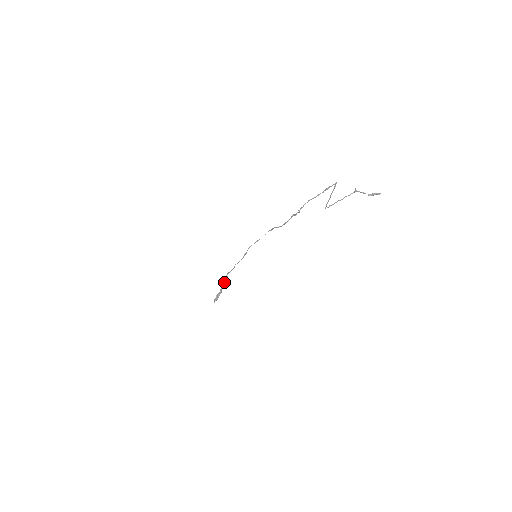
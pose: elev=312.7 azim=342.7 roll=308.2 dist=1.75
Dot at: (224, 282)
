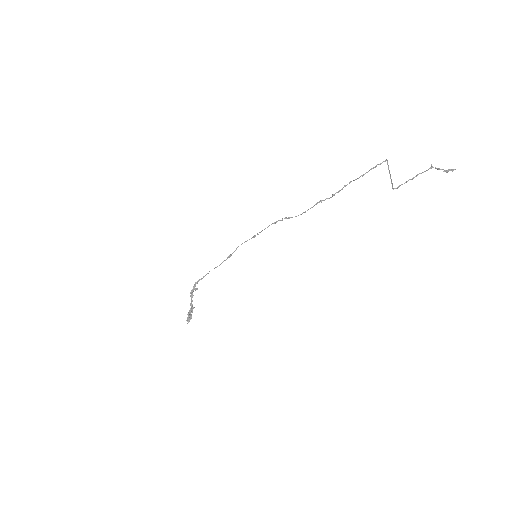
Dot at: (192, 295)
